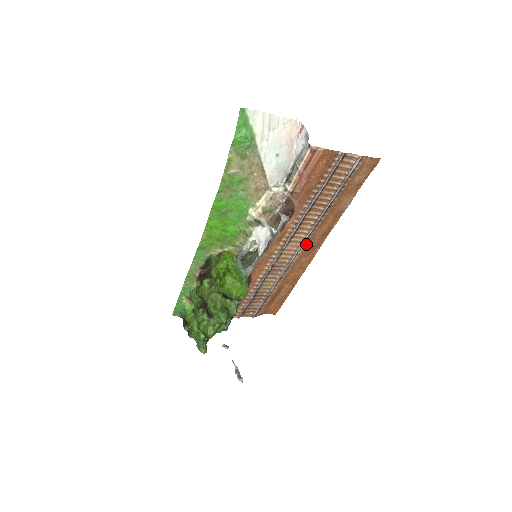
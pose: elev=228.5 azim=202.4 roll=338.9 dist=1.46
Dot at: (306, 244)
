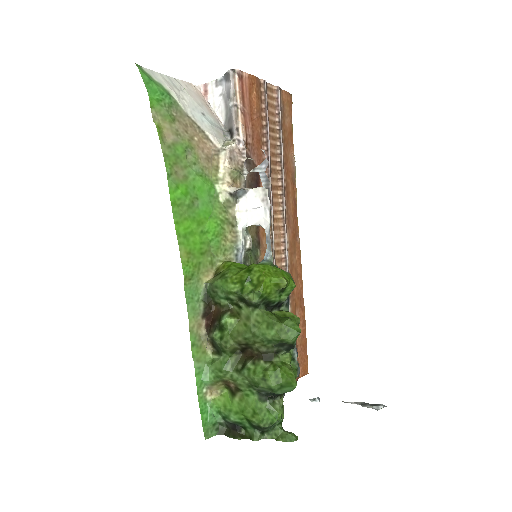
Dot at: (287, 231)
